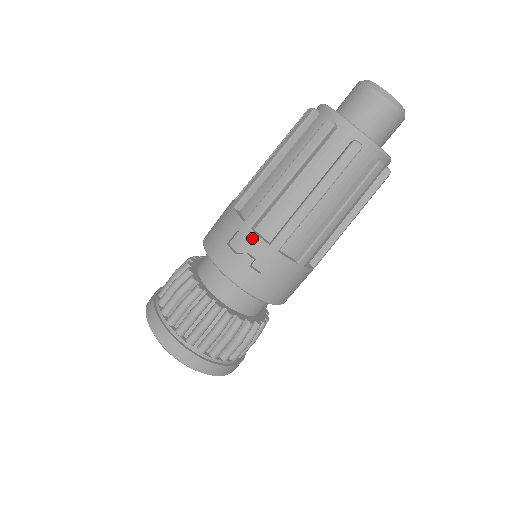
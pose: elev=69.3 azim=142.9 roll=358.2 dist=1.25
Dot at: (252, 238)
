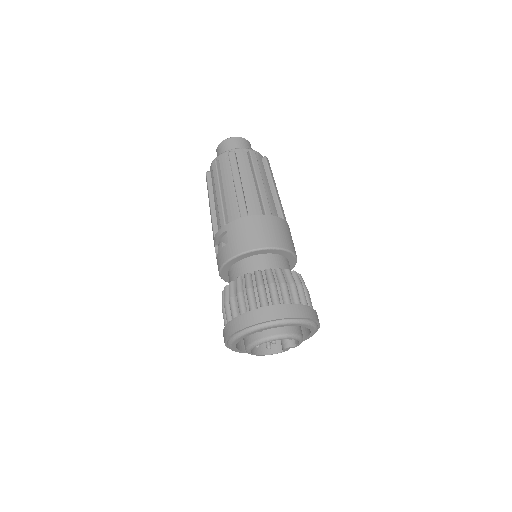
Dot at: (216, 239)
